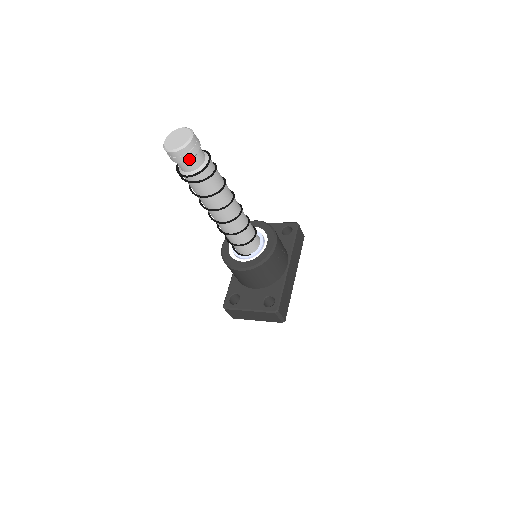
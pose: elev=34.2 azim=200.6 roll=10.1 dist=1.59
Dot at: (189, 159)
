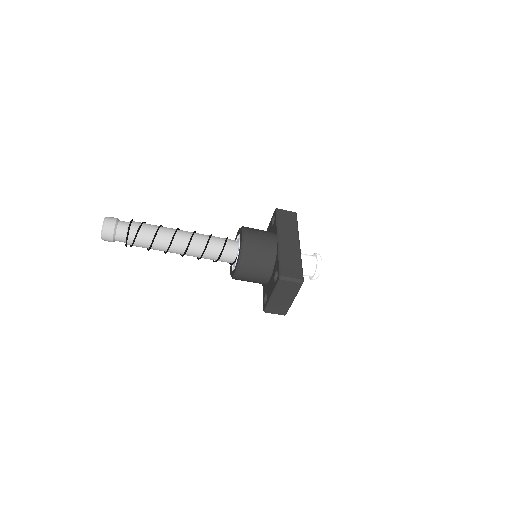
Dot at: (113, 232)
